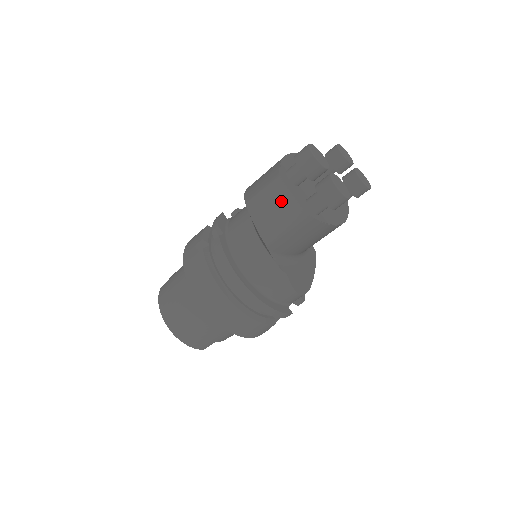
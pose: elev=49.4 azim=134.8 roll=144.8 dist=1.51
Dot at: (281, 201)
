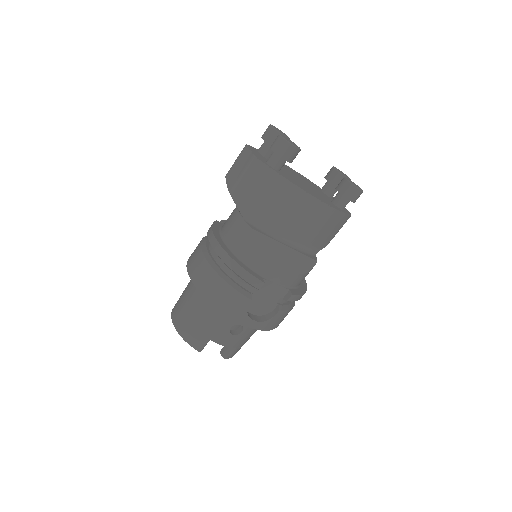
Dot at: (243, 158)
